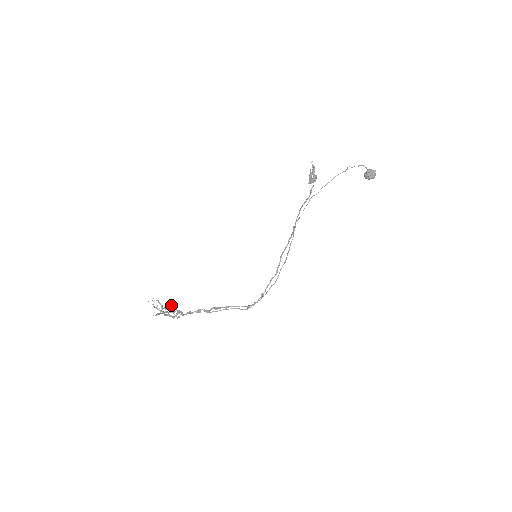
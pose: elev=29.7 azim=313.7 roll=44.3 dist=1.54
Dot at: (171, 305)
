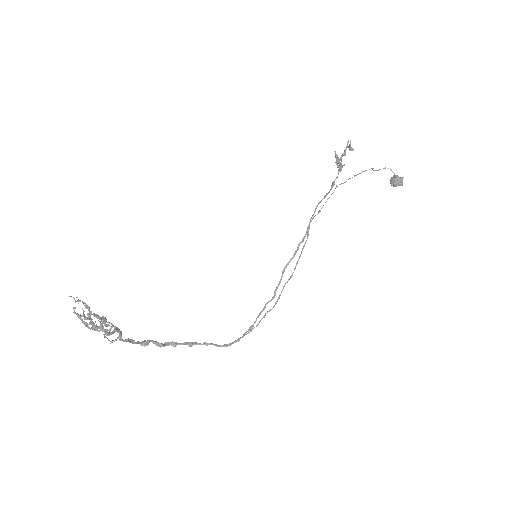
Dot at: occluded
